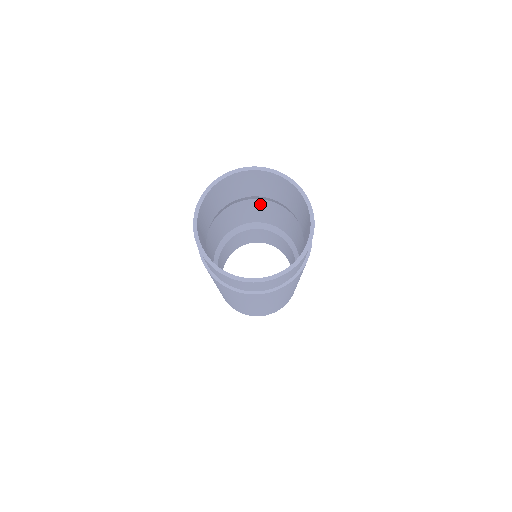
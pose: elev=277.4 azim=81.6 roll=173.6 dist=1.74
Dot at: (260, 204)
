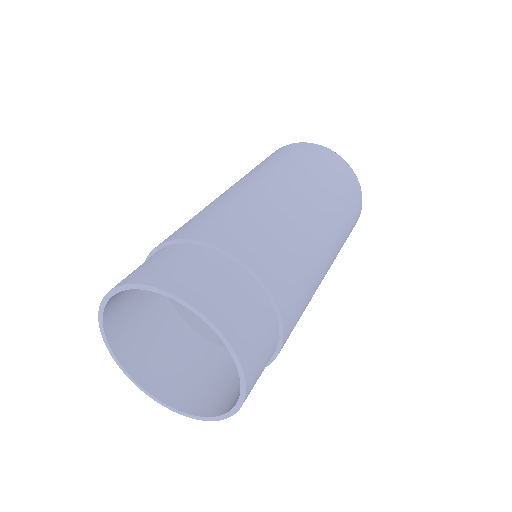
Dot at: (294, 250)
